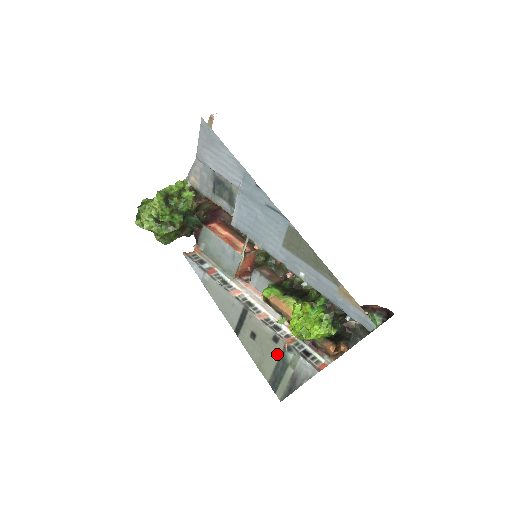
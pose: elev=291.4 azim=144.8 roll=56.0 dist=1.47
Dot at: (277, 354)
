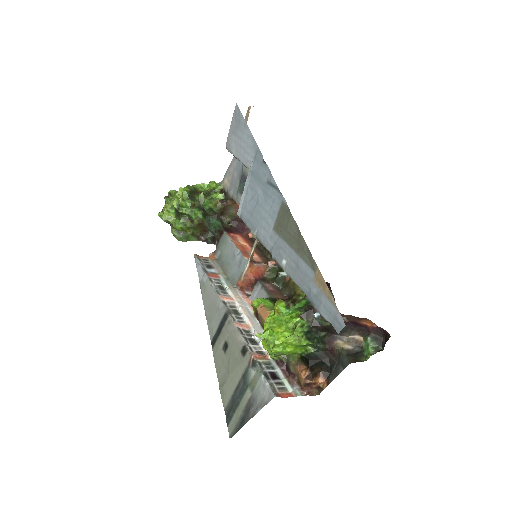
Dot at: (241, 371)
